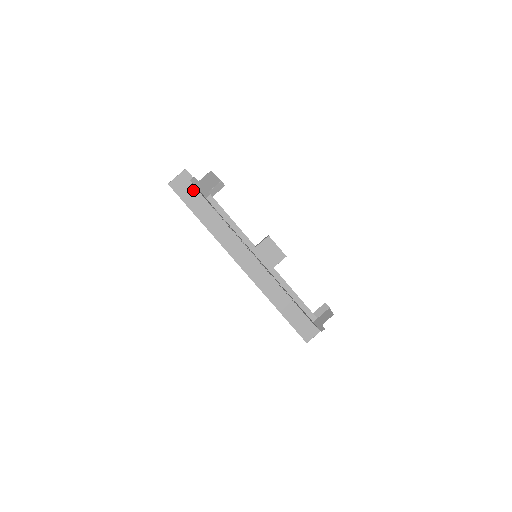
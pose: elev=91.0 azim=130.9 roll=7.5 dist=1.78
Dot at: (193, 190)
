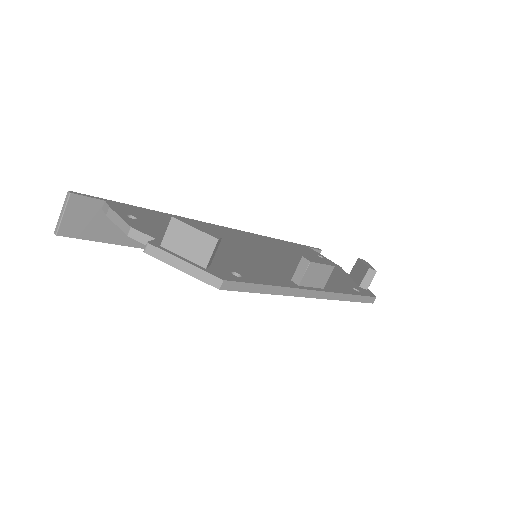
Dot at: (103, 216)
